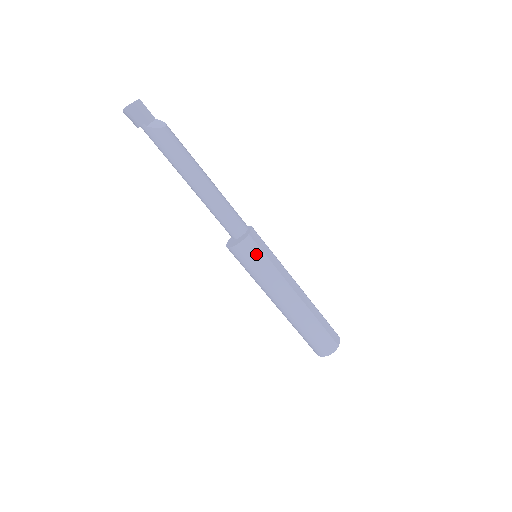
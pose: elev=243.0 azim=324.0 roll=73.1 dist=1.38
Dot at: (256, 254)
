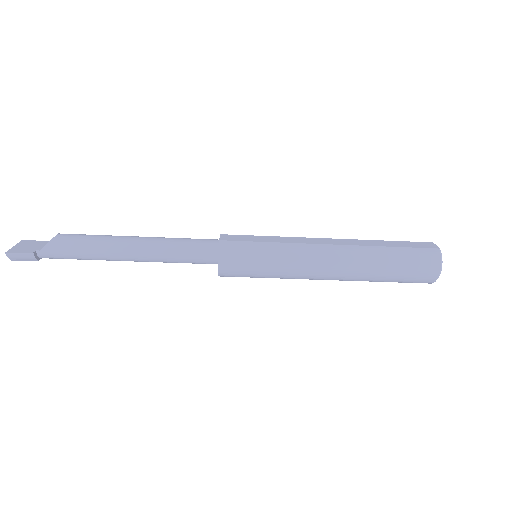
Dot at: (246, 250)
